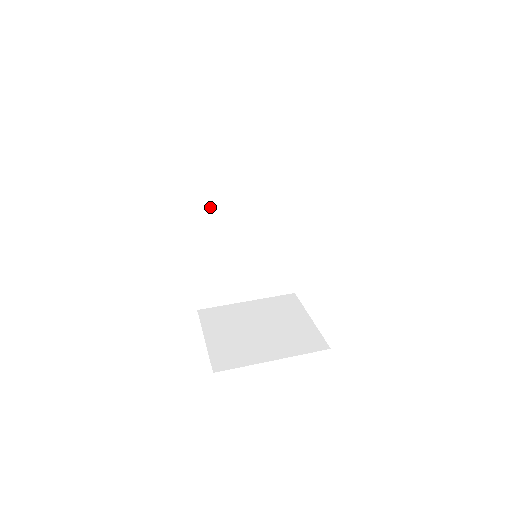
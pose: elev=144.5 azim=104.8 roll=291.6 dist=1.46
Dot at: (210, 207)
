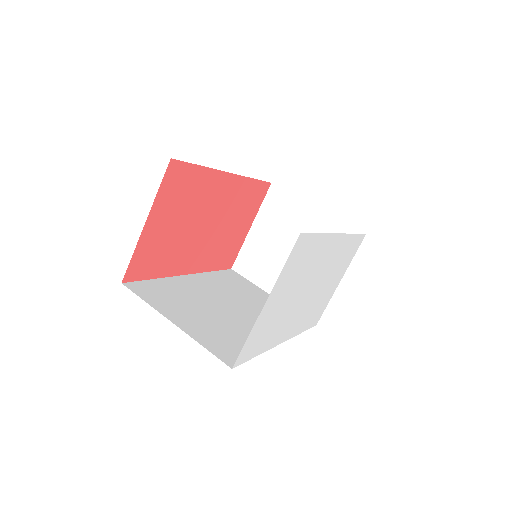
Dot at: occluded
